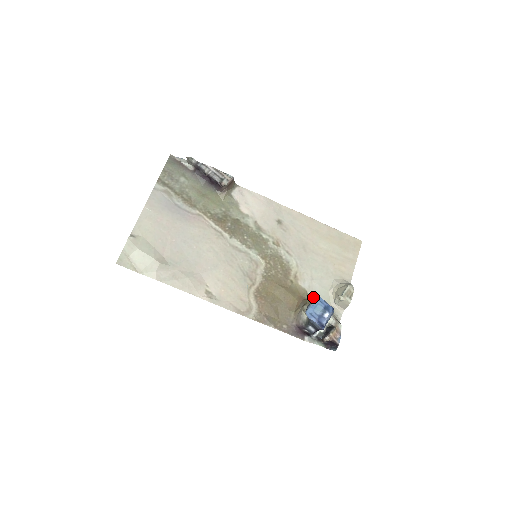
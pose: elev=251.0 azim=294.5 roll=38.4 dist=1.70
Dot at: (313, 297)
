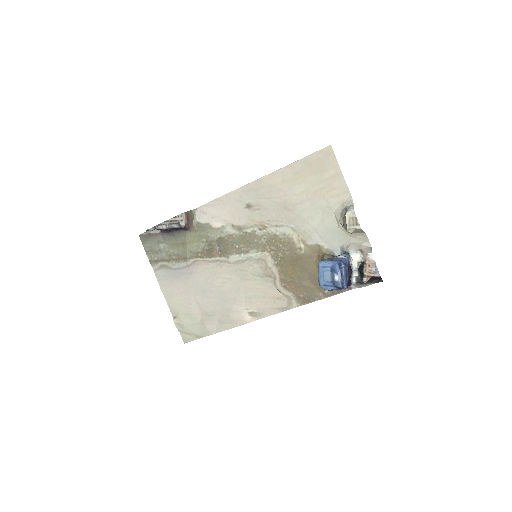
Dot at: (330, 245)
